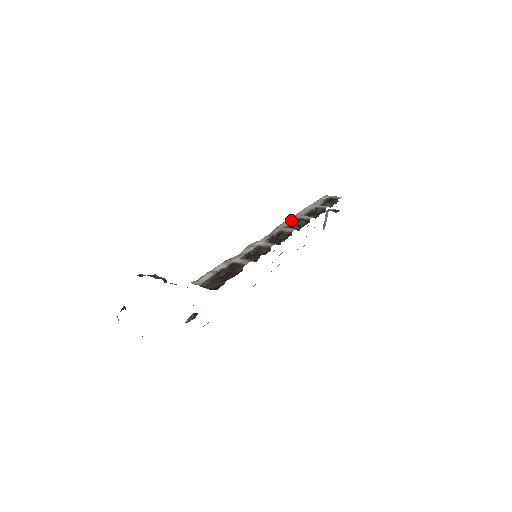
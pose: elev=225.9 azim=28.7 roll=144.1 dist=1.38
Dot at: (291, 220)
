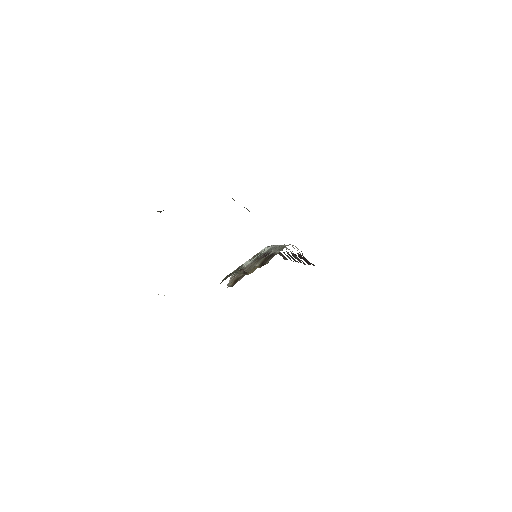
Dot at: occluded
